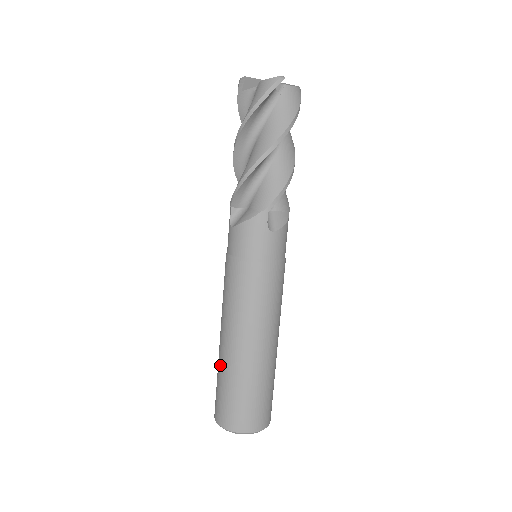
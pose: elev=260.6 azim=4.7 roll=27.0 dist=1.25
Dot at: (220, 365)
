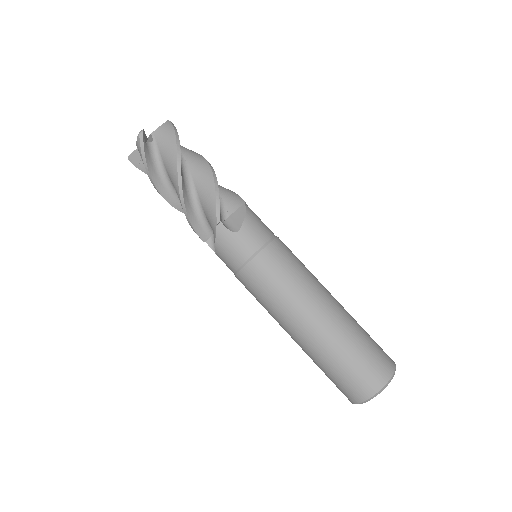
Dot at: occluded
